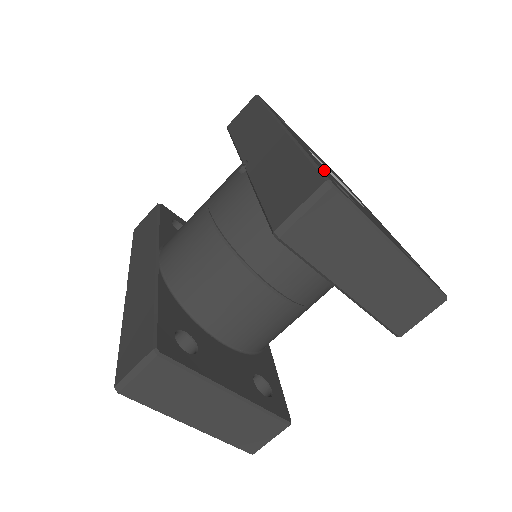
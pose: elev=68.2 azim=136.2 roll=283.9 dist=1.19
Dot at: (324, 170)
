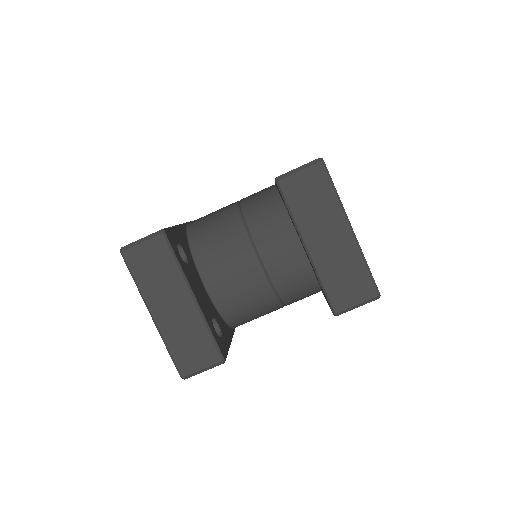
Dot at: occluded
